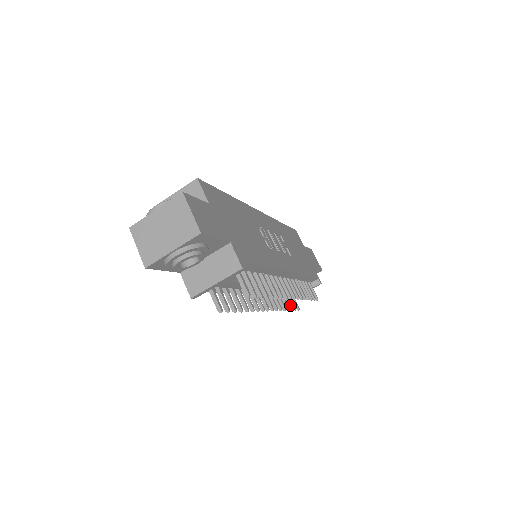
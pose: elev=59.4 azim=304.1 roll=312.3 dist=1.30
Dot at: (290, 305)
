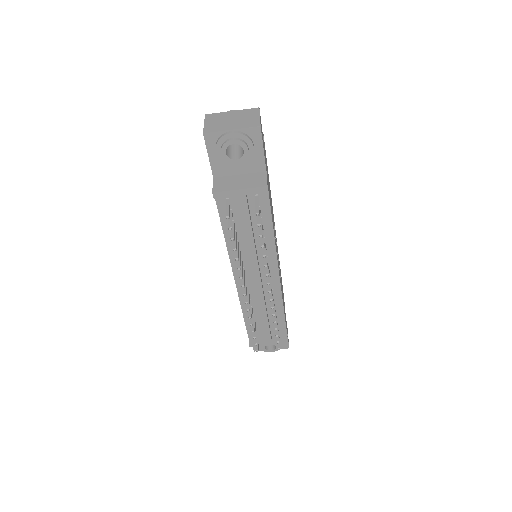
Dot at: (255, 333)
